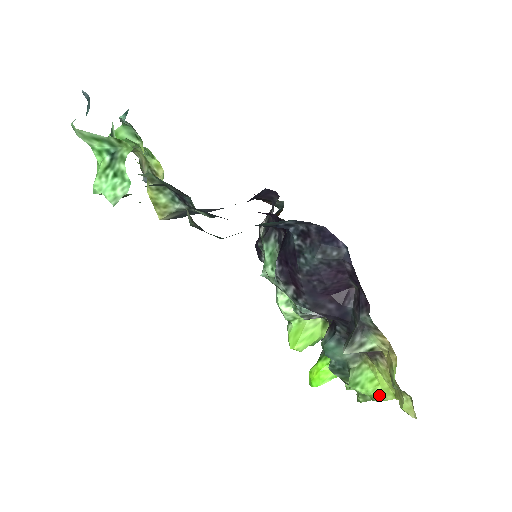
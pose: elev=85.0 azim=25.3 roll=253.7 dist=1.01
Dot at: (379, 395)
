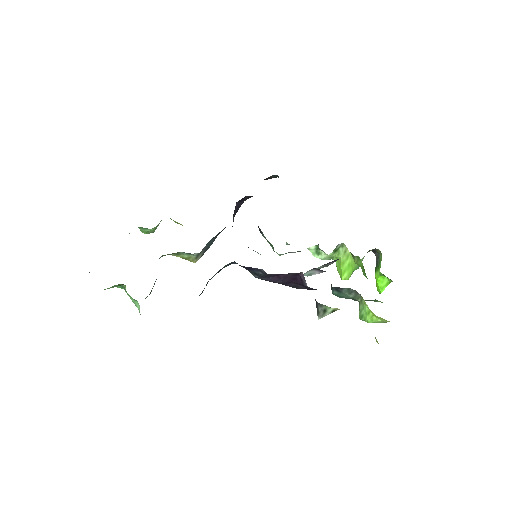
Dot at: (379, 321)
